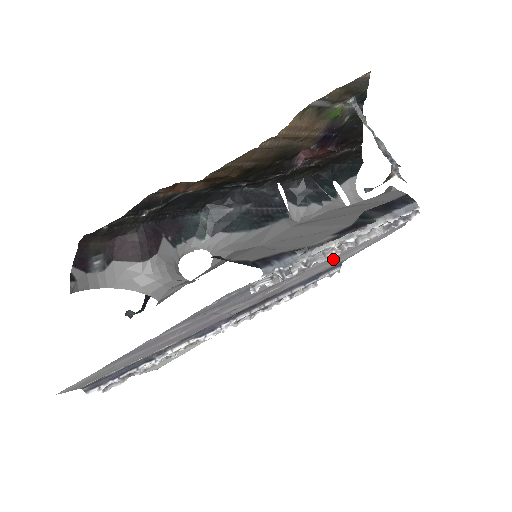
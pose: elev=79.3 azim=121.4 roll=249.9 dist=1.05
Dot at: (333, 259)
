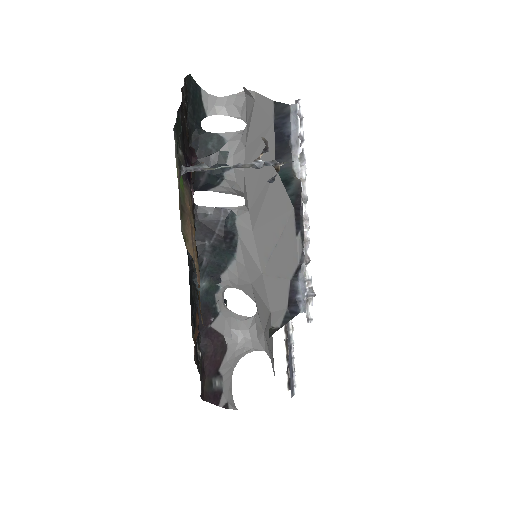
Dot at: occluded
